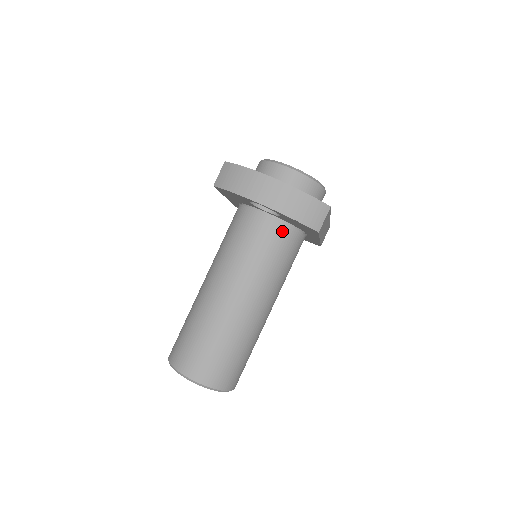
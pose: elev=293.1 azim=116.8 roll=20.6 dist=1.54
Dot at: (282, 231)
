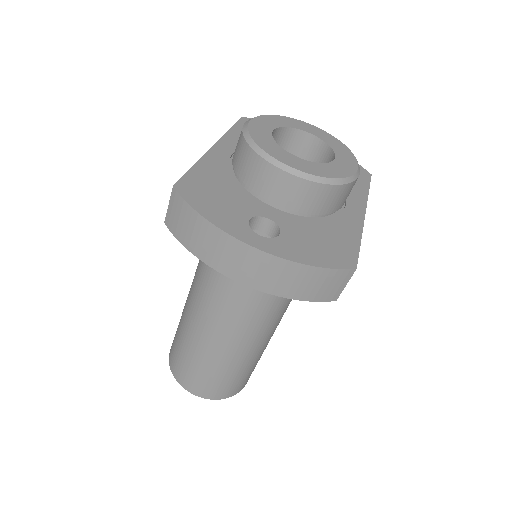
Dot at: occluded
